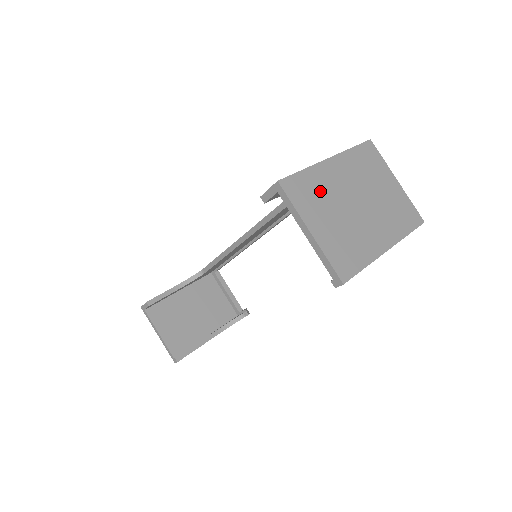
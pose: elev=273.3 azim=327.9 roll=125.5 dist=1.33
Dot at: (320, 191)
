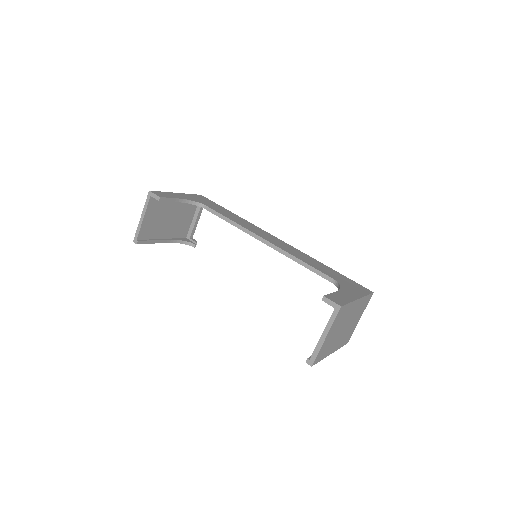
Dot at: (344, 316)
